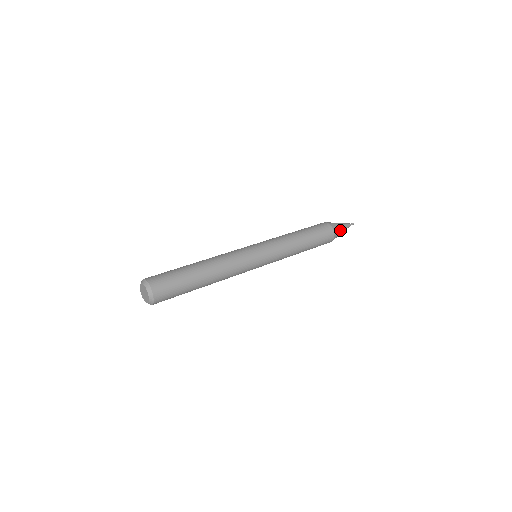
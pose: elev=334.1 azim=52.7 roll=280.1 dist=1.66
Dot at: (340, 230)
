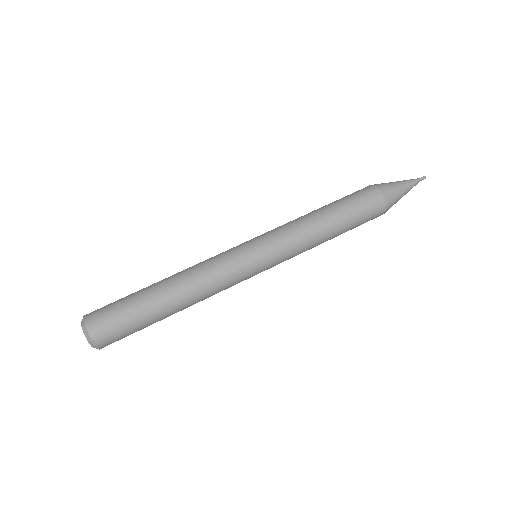
Dot at: occluded
